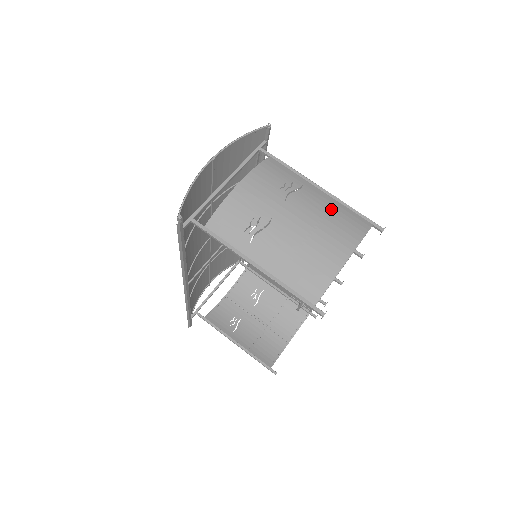
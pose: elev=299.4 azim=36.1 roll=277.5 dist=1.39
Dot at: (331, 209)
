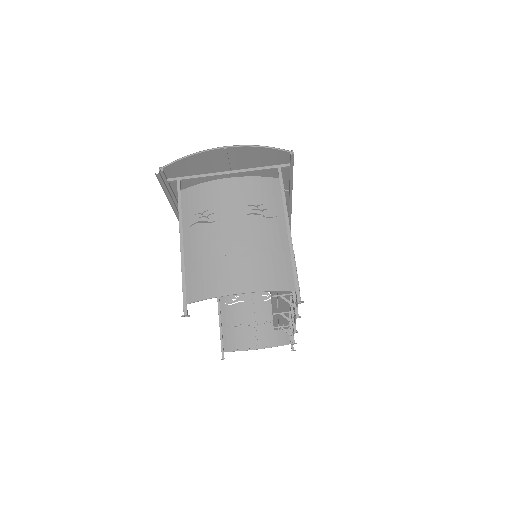
Dot at: (273, 251)
